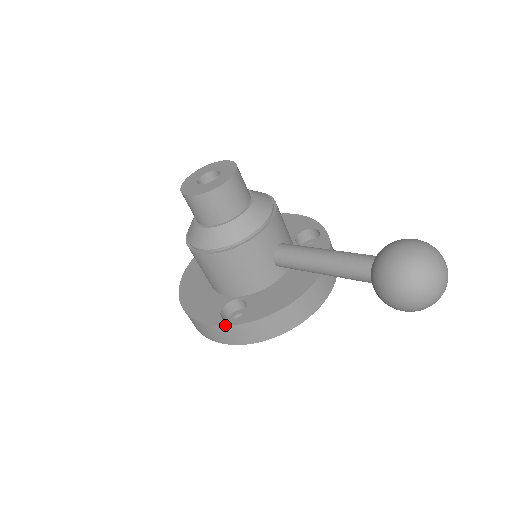
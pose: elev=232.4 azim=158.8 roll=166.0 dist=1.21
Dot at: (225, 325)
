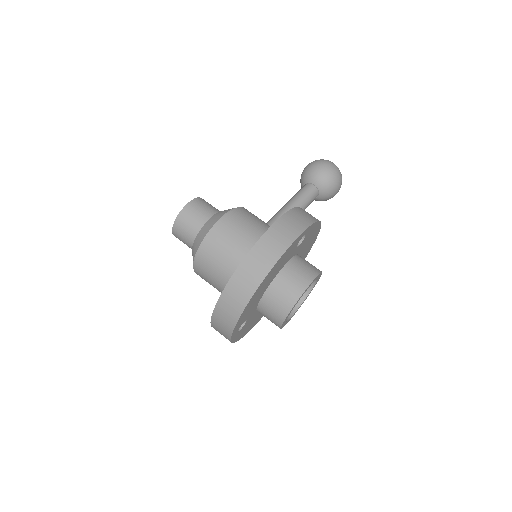
Dot at: (286, 212)
